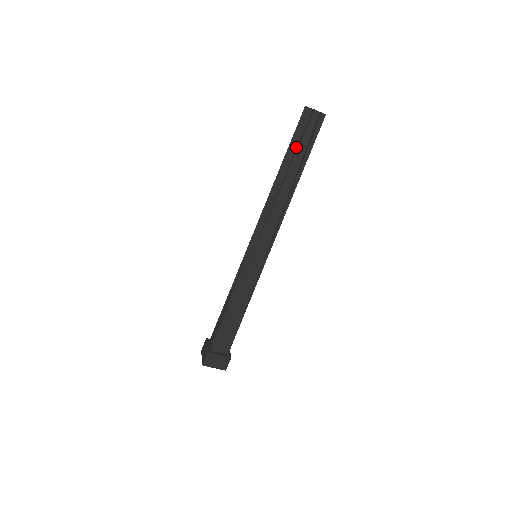
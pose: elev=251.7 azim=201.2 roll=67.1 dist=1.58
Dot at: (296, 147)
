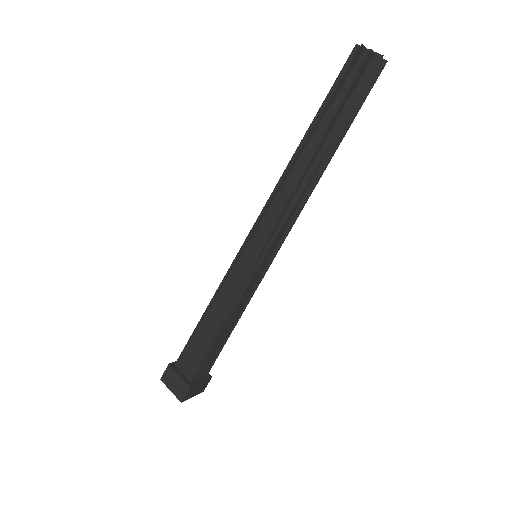
Dot at: (331, 103)
